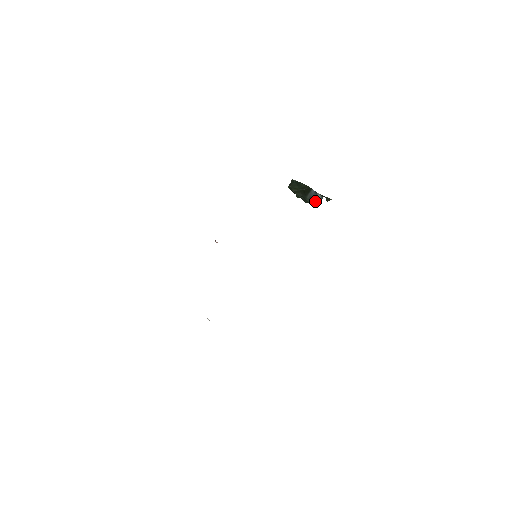
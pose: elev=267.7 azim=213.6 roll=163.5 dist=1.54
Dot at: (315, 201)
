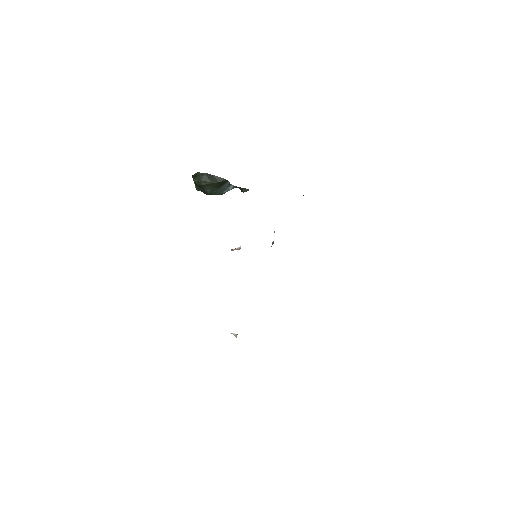
Dot at: (223, 193)
